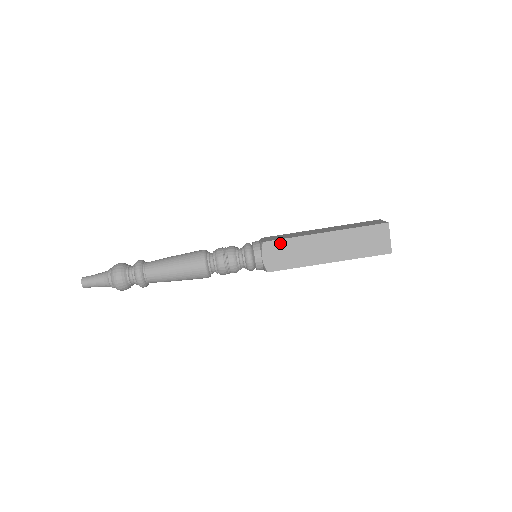
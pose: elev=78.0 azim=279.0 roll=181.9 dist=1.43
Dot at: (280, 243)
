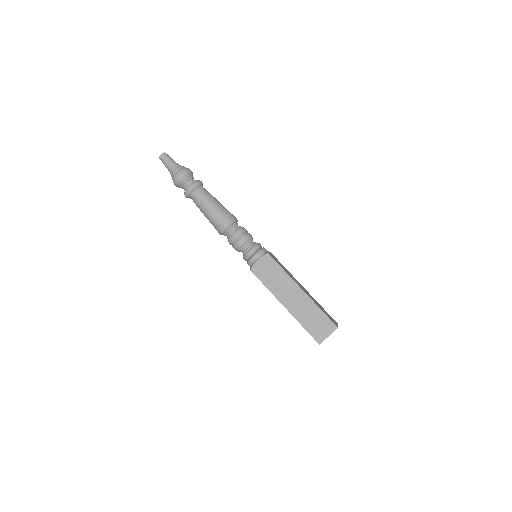
Dot at: (275, 265)
